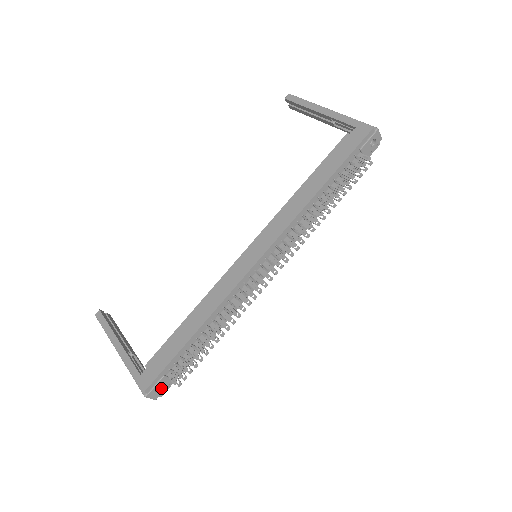
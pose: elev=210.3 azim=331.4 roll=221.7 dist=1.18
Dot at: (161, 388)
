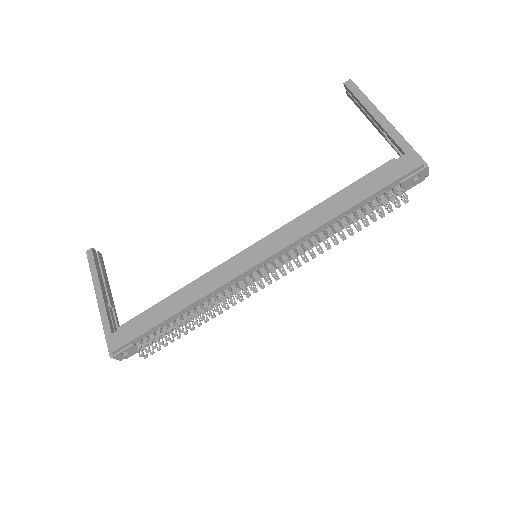
Dot at: (128, 353)
